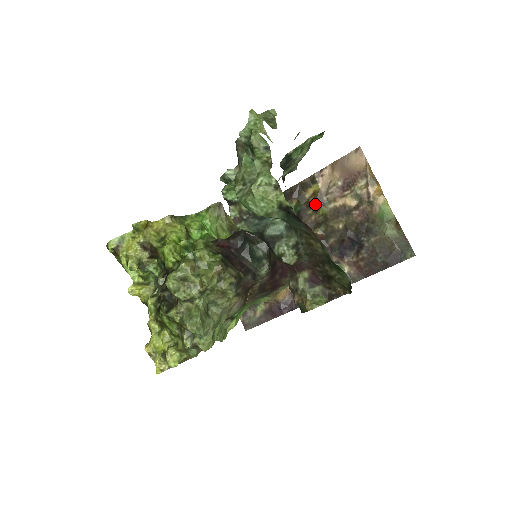
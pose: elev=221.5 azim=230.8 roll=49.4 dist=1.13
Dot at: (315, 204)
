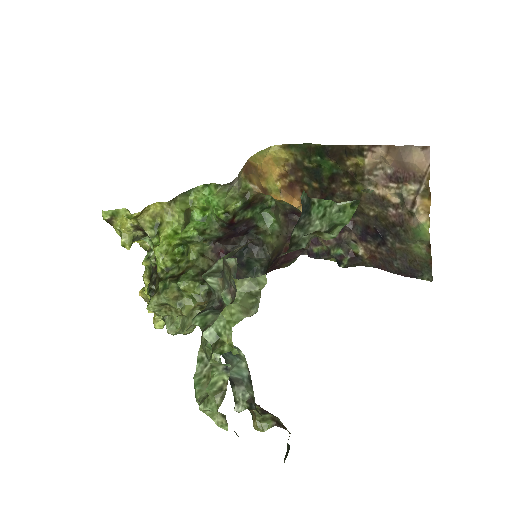
Dot at: (353, 177)
